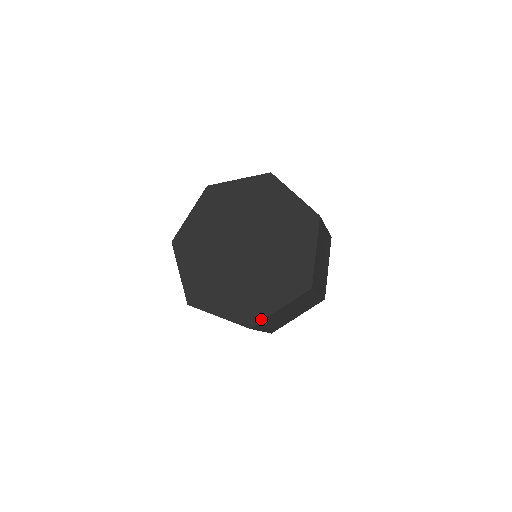
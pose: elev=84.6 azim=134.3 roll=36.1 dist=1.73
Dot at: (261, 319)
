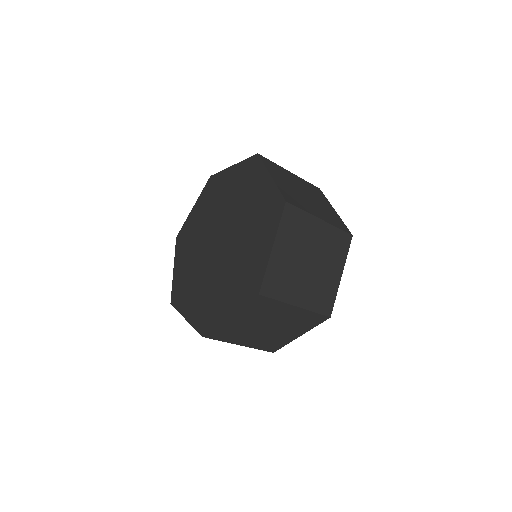
Dot at: (263, 275)
